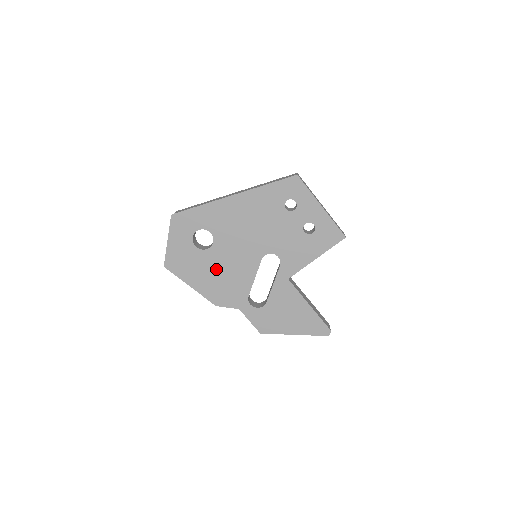
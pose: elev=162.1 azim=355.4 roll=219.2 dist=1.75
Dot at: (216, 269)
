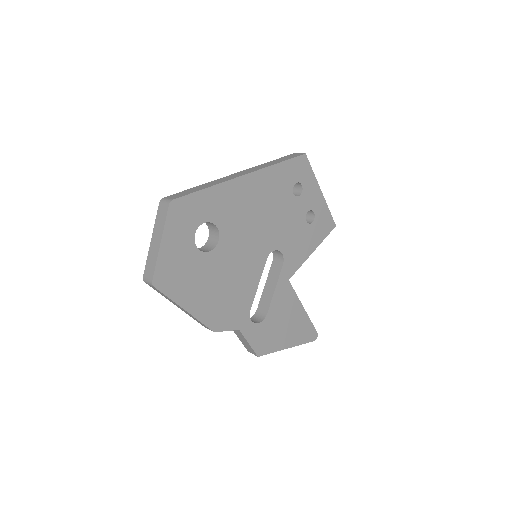
Dot at: (219, 278)
